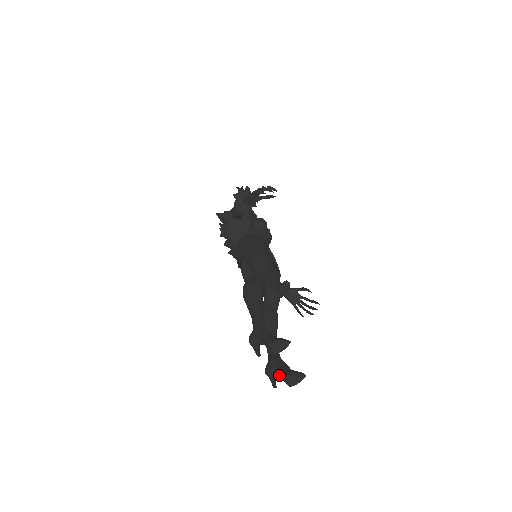
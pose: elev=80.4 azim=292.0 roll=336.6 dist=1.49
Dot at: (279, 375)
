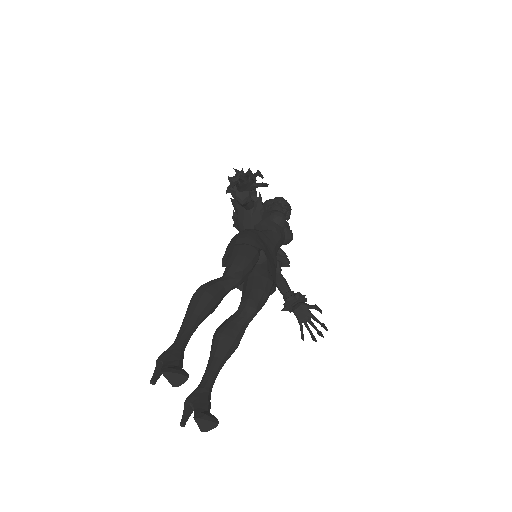
Dot at: occluded
